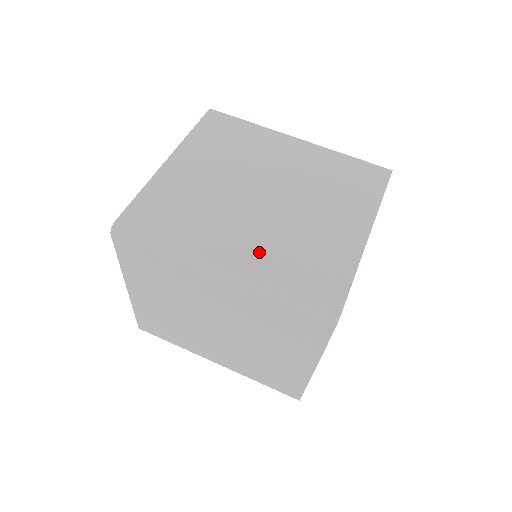
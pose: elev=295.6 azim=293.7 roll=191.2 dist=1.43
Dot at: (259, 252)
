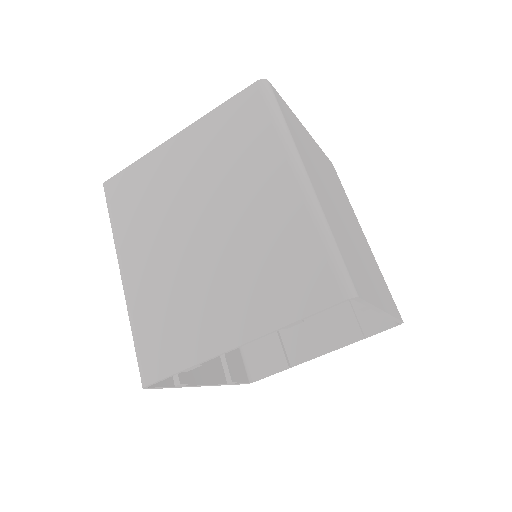
Dot at: (150, 284)
